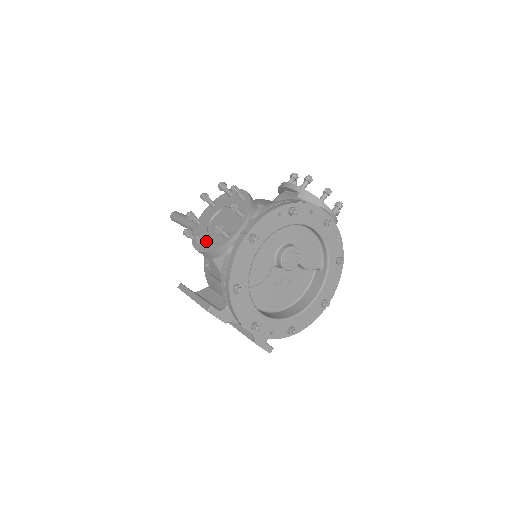
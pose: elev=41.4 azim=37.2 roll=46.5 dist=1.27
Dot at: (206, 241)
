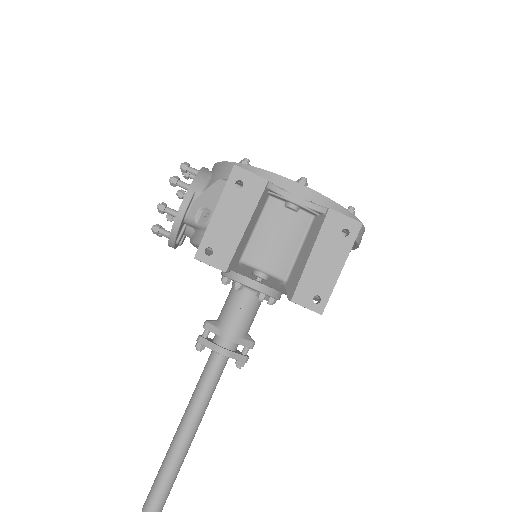
Dot at: (184, 185)
